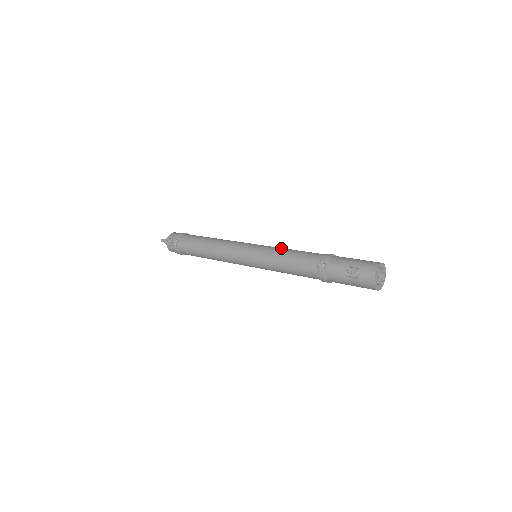
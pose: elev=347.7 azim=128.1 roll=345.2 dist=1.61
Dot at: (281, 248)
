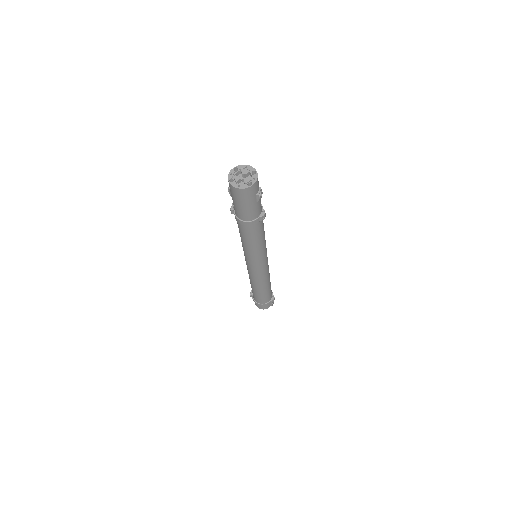
Dot at: occluded
